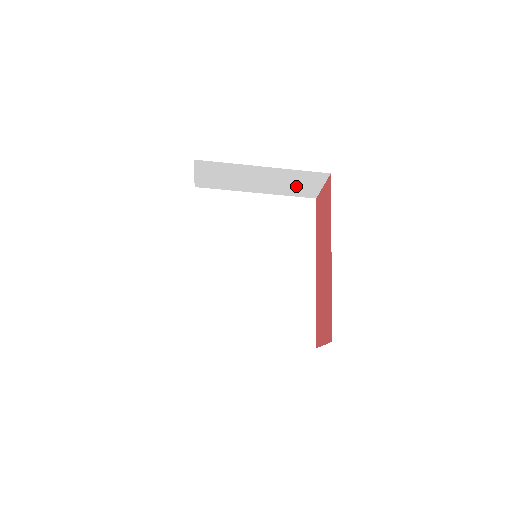
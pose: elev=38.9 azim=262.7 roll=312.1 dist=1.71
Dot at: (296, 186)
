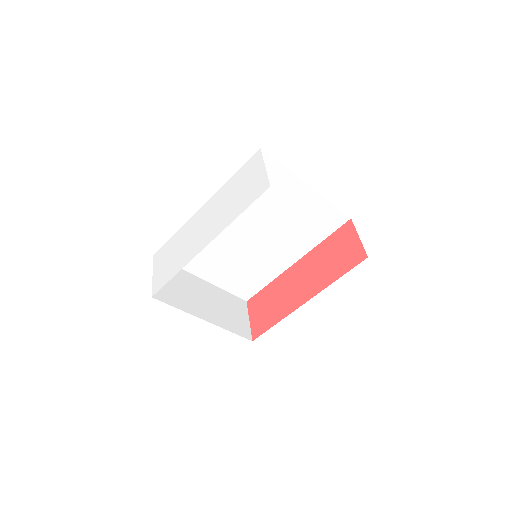
Dot at: occluded
